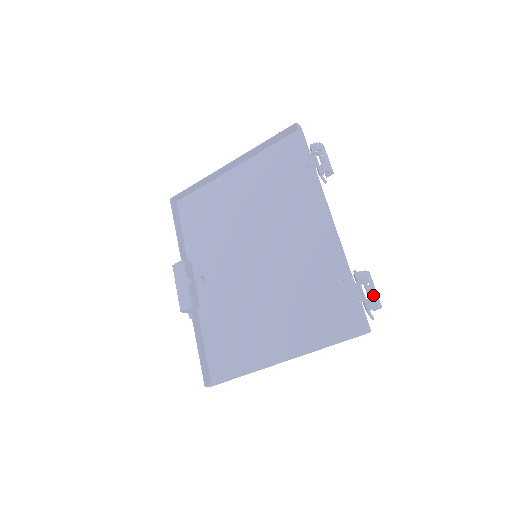
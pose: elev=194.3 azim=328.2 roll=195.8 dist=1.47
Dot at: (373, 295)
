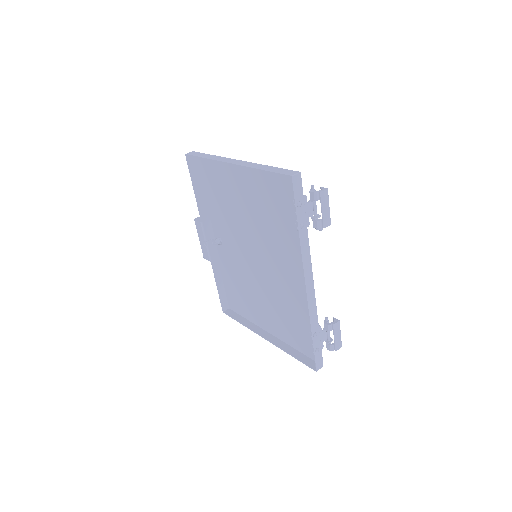
Dot at: (334, 342)
